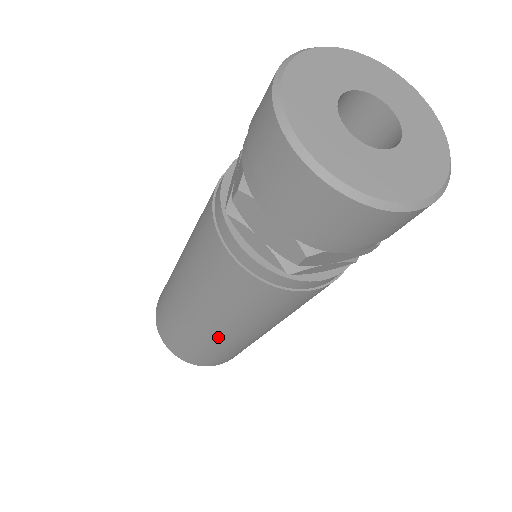
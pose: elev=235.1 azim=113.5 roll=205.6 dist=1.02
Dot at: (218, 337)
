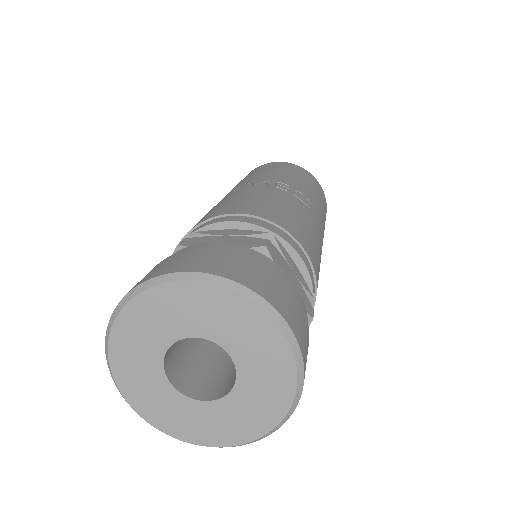
Dot at: occluded
